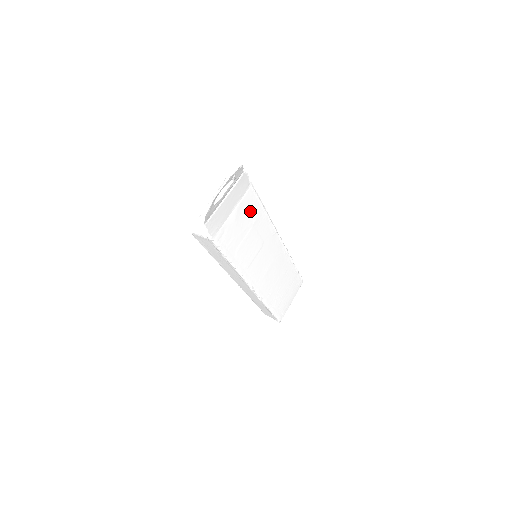
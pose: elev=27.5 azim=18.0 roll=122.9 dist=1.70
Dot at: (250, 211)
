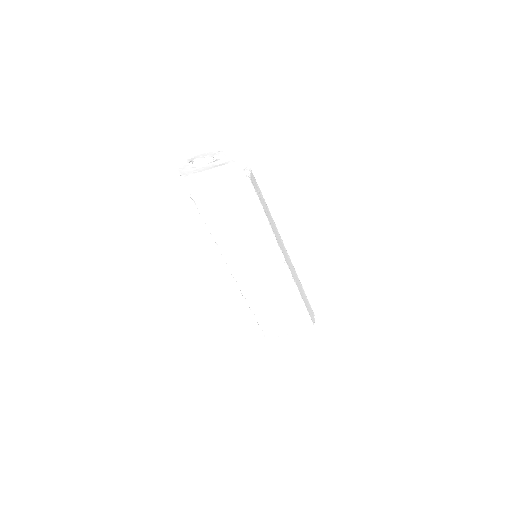
Dot at: (243, 203)
